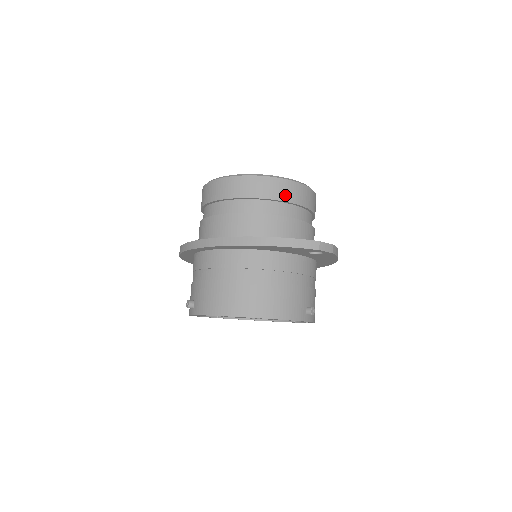
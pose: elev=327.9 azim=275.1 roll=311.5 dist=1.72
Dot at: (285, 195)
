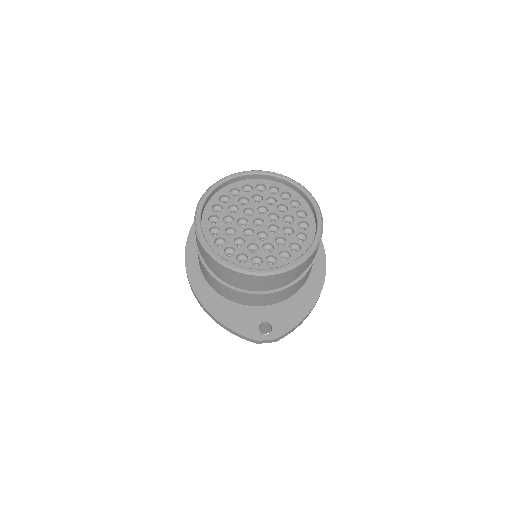
Dot at: (246, 283)
